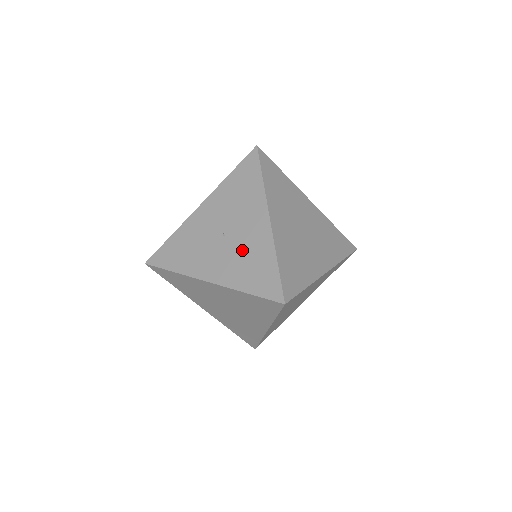
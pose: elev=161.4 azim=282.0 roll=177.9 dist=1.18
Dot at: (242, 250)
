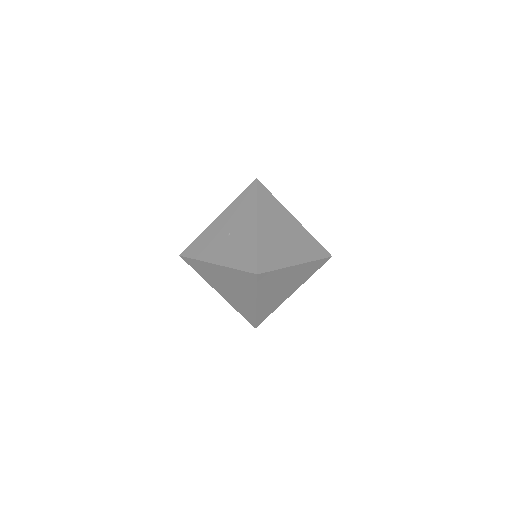
Dot at: (238, 243)
